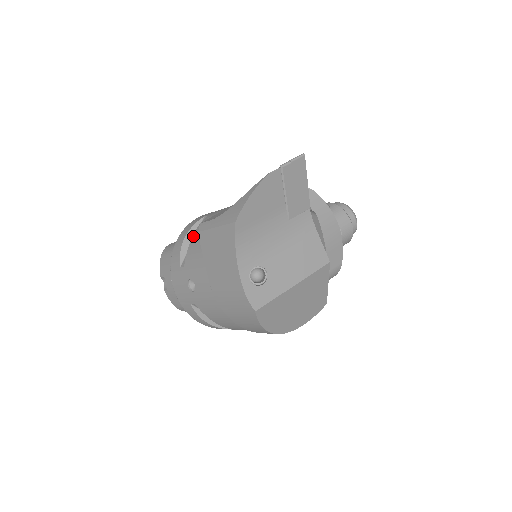
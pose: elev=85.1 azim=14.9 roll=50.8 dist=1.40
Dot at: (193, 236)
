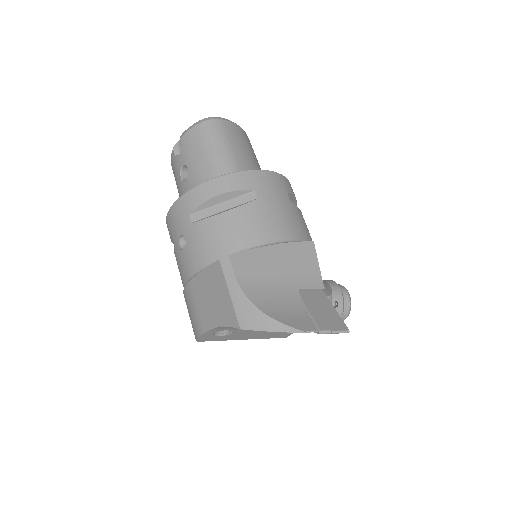
Dot at: (223, 214)
